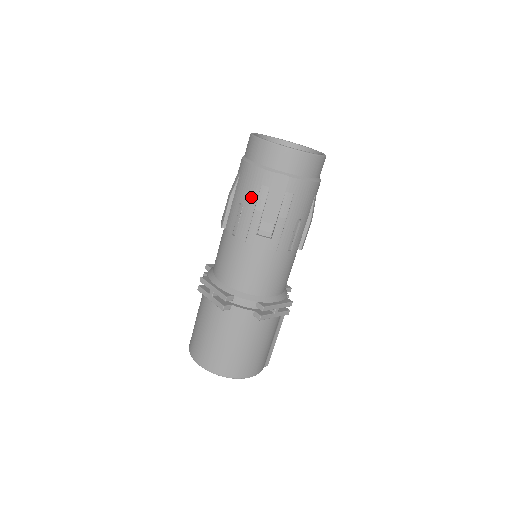
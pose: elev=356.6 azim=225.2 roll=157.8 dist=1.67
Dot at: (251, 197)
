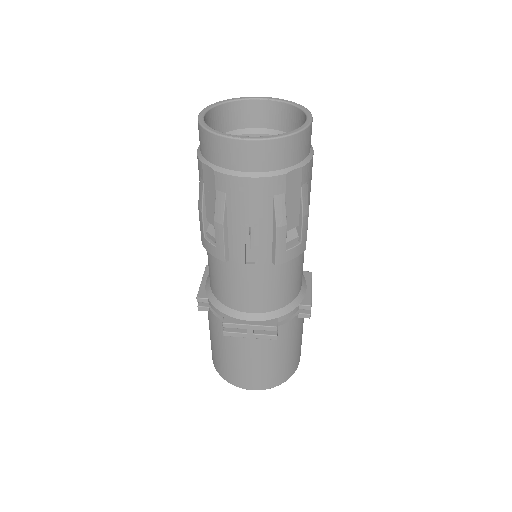
Dot at: (263, 215)
